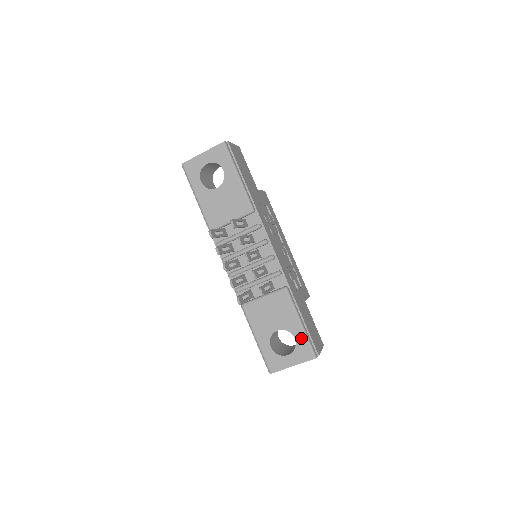
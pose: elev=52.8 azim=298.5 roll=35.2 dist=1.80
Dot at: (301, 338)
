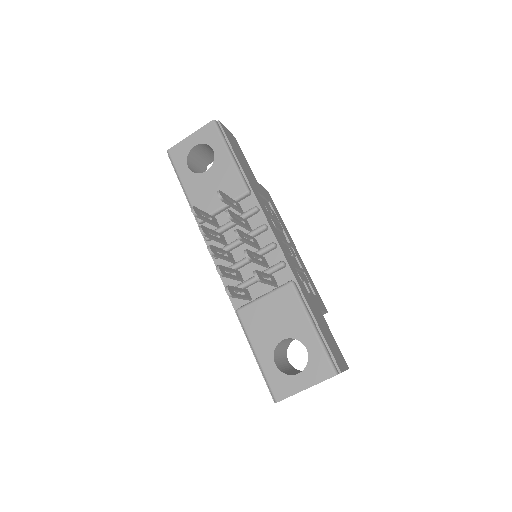
Dot at: (315, 347)
